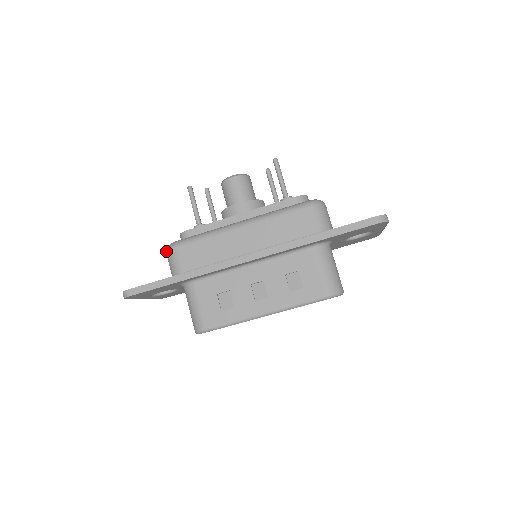
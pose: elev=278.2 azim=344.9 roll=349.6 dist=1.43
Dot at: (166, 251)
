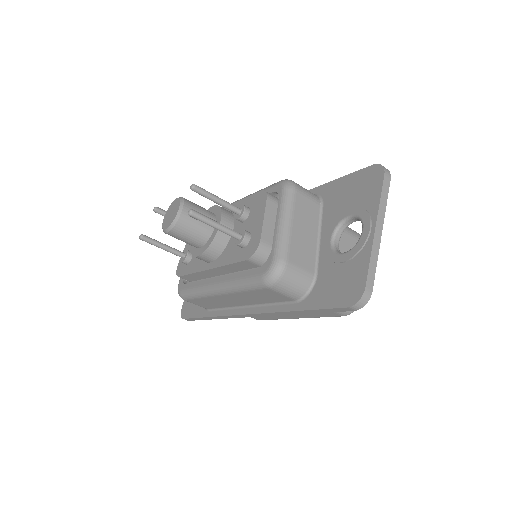
Dot at: occluded
